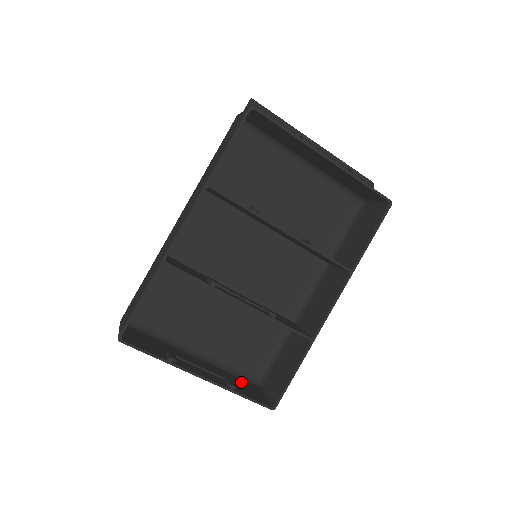
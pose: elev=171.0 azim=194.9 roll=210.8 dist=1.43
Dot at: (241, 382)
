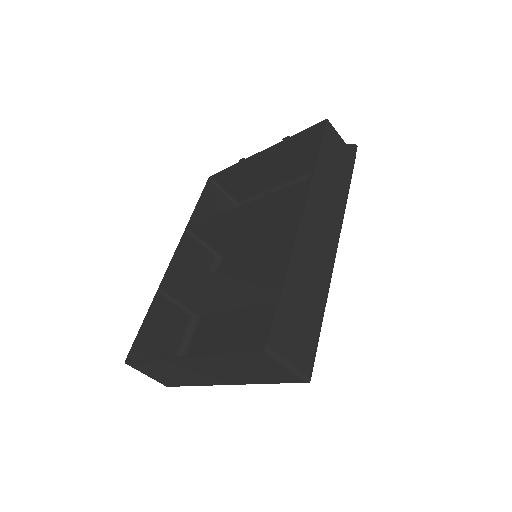
Dot at: occluded
